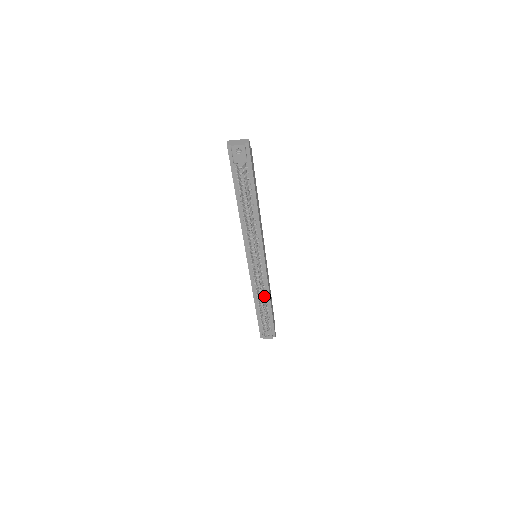
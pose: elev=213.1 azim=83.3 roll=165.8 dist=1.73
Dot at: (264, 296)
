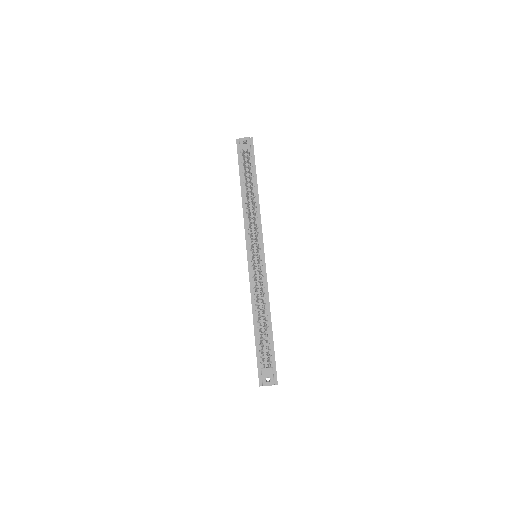
Dot at: (264, 306)
